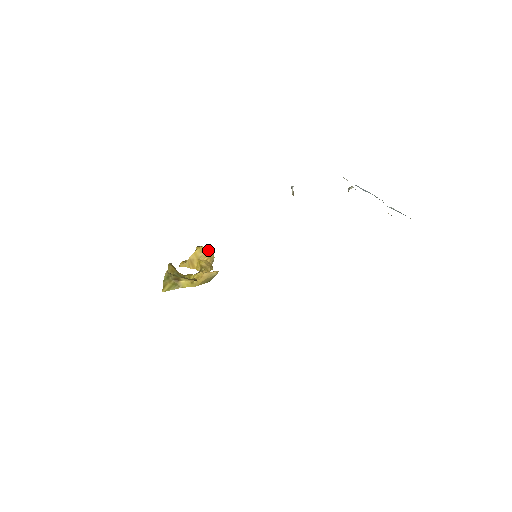
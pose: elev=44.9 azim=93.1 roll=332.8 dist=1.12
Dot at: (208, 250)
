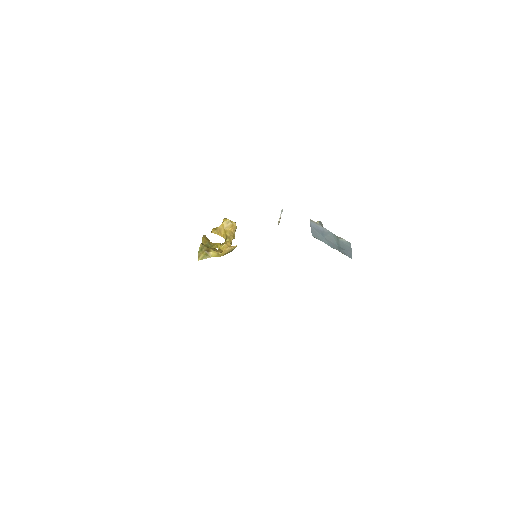
Dot at: (232, 221)
